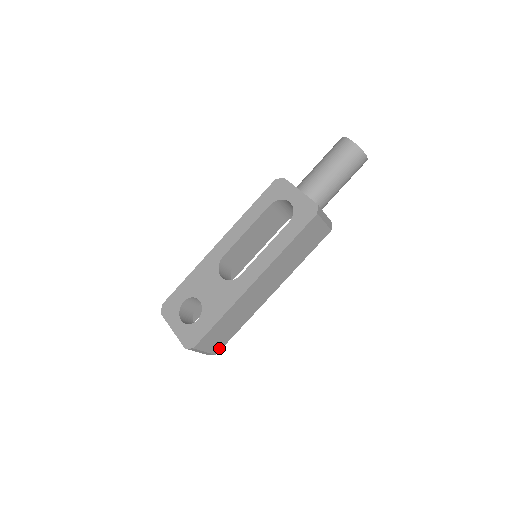
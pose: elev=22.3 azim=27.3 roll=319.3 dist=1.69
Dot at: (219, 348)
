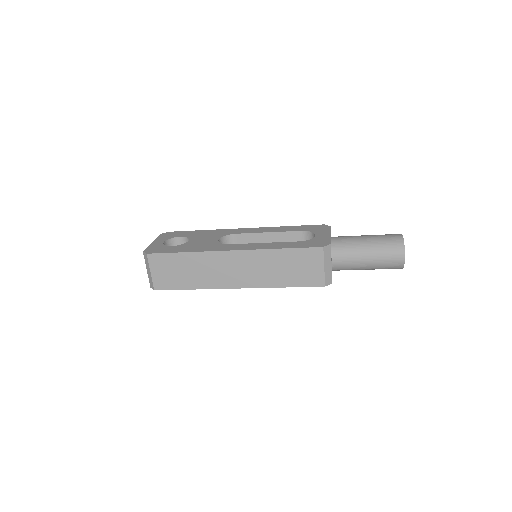
Dot at: (162, 286)
